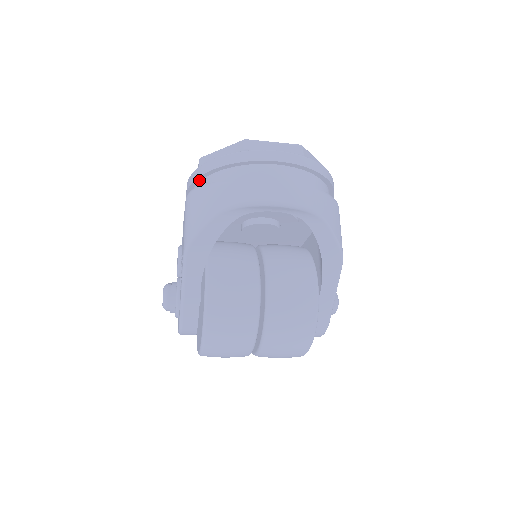
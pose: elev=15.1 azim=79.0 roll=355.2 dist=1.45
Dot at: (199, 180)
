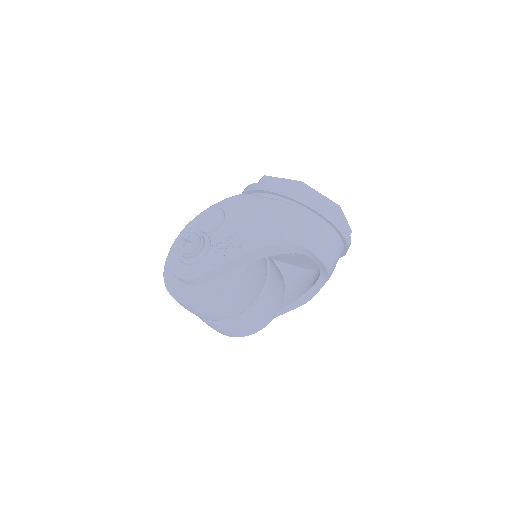
Dot at: (294, 201)
